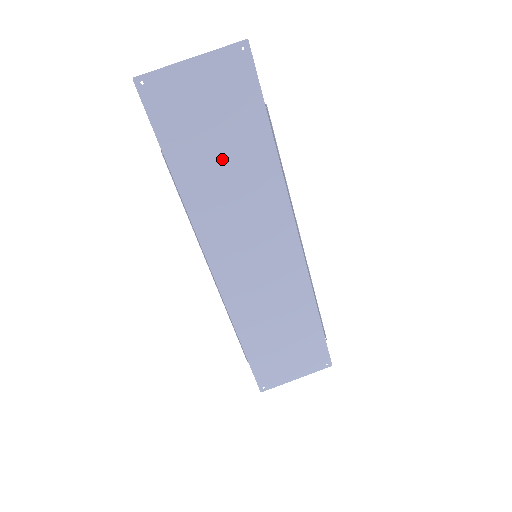
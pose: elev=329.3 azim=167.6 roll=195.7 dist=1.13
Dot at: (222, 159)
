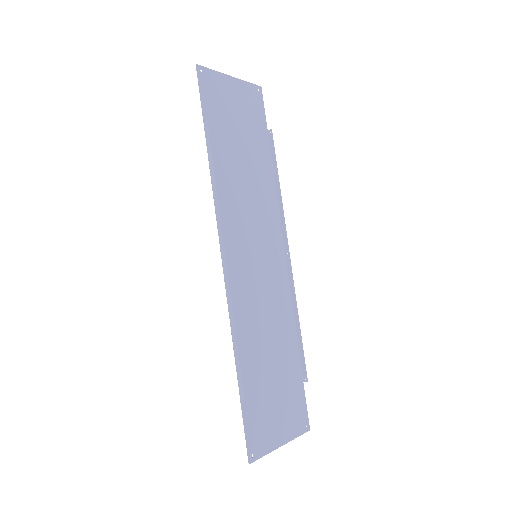
Dot at: (241, 154)
